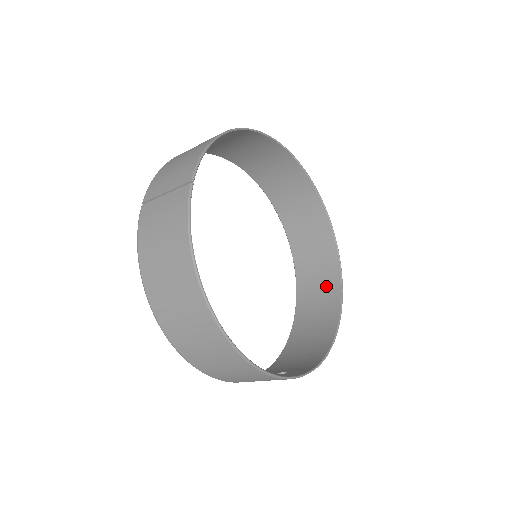
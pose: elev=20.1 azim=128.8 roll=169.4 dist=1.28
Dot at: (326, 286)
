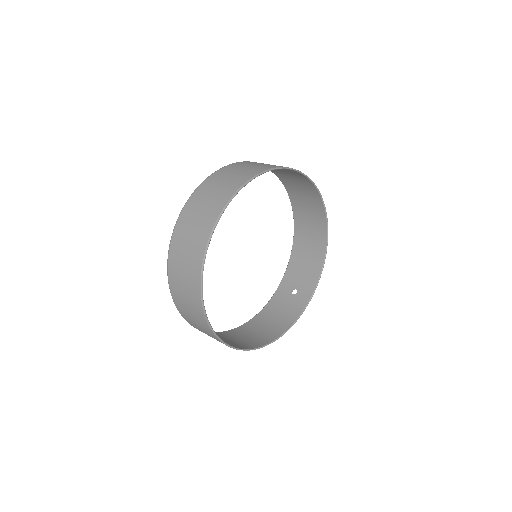
Dot at: (314, 209)
